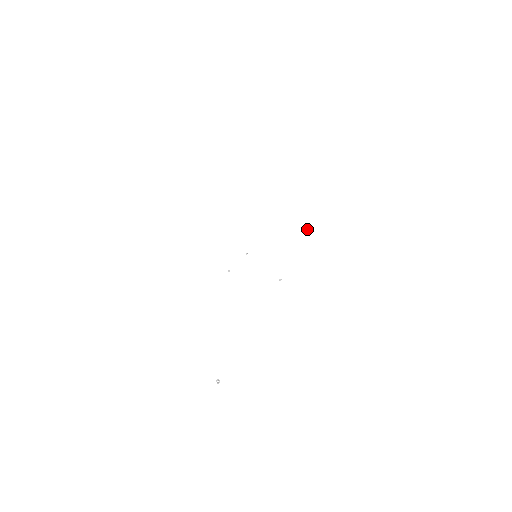
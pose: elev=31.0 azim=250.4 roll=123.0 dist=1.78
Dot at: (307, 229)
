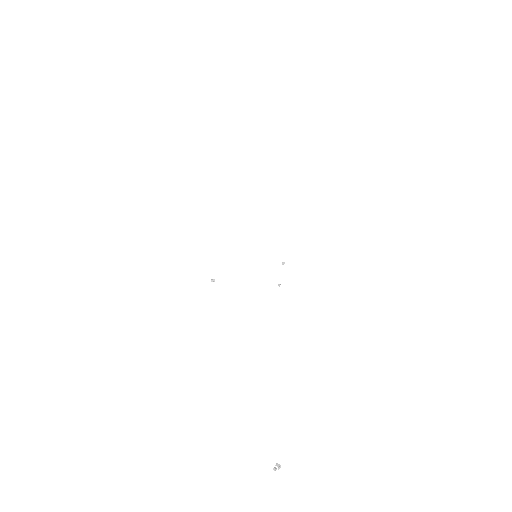
Dot at: (264, 186)
